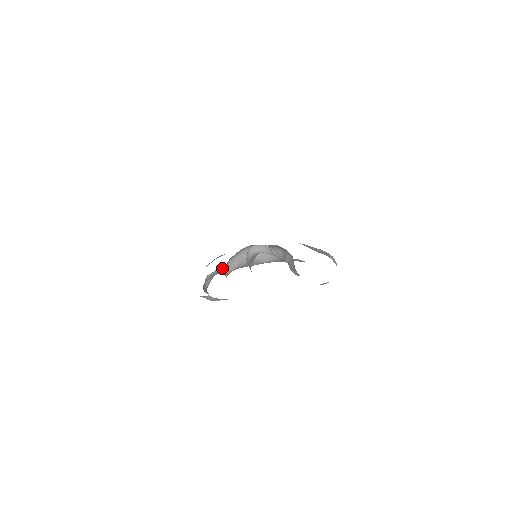
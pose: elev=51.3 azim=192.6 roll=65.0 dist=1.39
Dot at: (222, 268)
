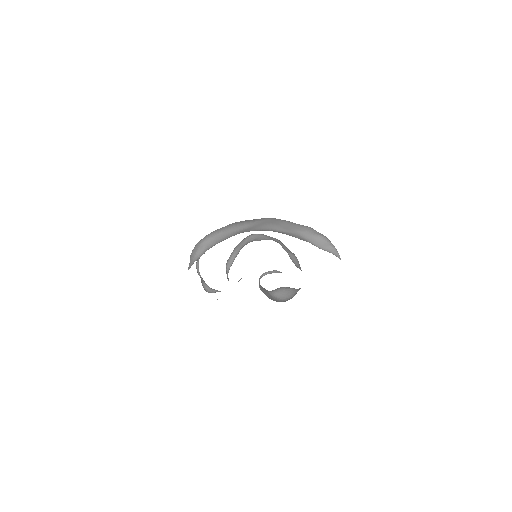
Dot at: occluded
